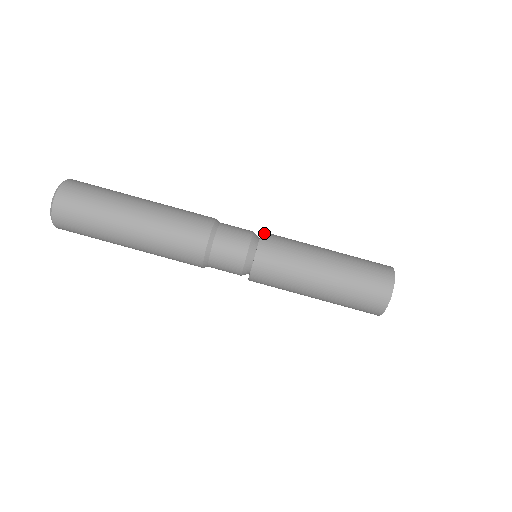
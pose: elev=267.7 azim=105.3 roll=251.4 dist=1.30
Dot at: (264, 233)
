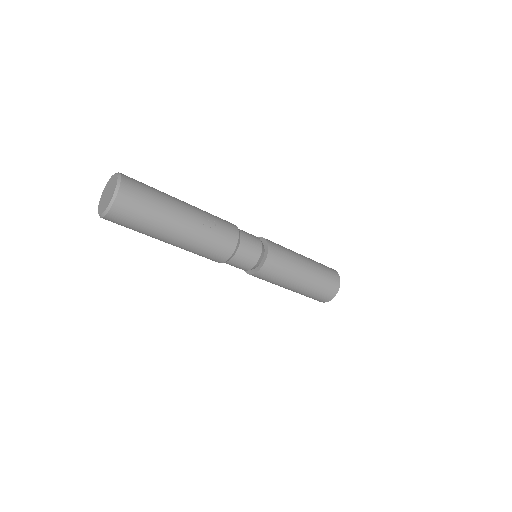
Dot at: (267, 262)
